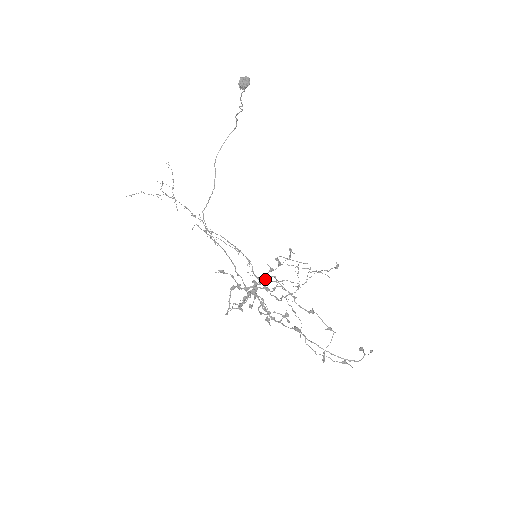
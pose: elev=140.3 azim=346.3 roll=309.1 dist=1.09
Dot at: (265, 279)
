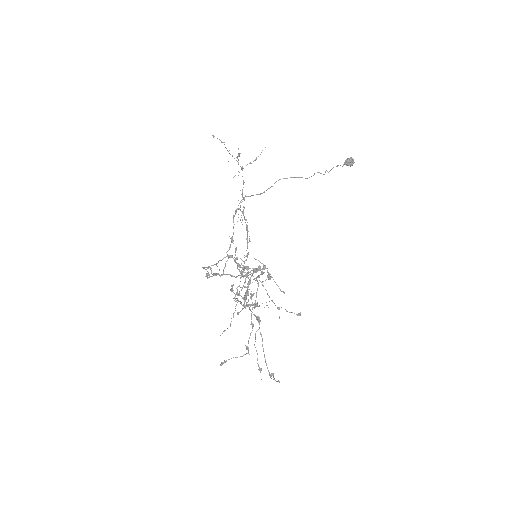
Dot at: (236, 277)
